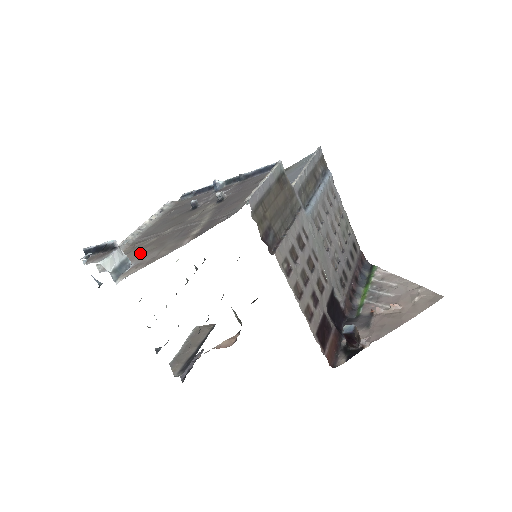
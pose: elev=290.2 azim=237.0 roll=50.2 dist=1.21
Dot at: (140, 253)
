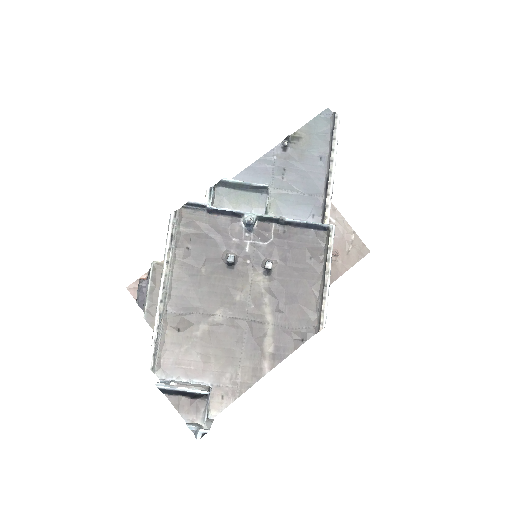
Dot at: (205, 360)
